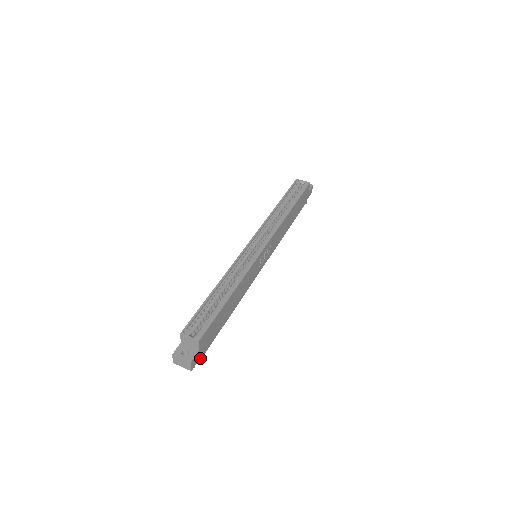
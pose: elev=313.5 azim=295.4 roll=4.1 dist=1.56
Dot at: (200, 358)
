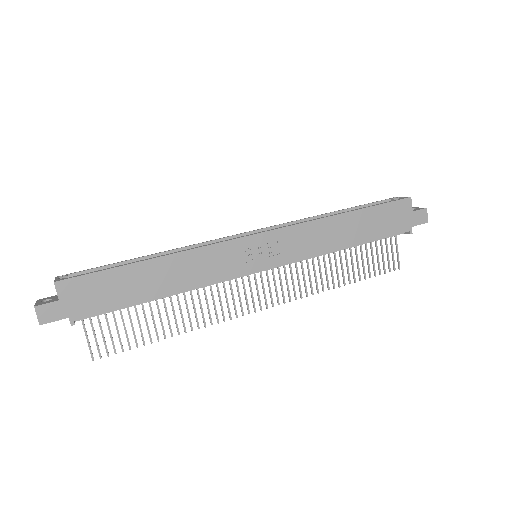
Dot at: (71, 323)
